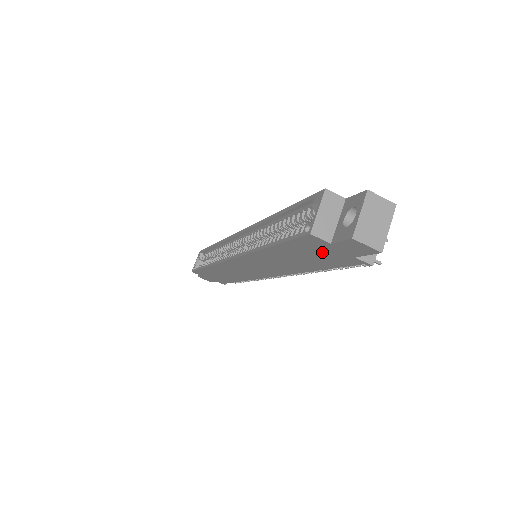
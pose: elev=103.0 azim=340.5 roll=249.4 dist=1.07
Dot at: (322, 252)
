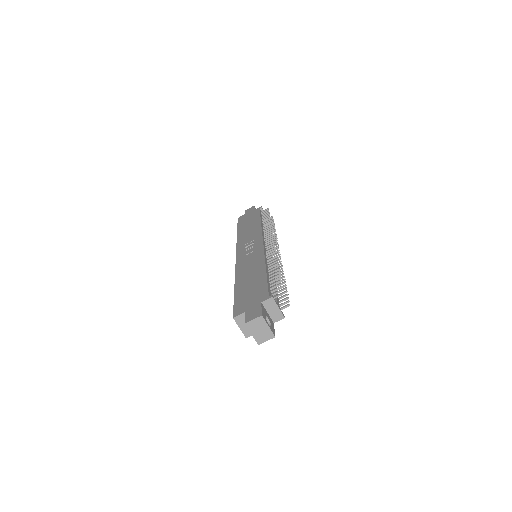
Dot at: occluded
